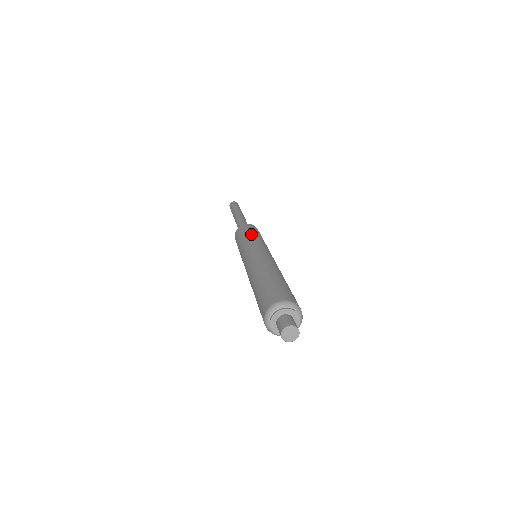
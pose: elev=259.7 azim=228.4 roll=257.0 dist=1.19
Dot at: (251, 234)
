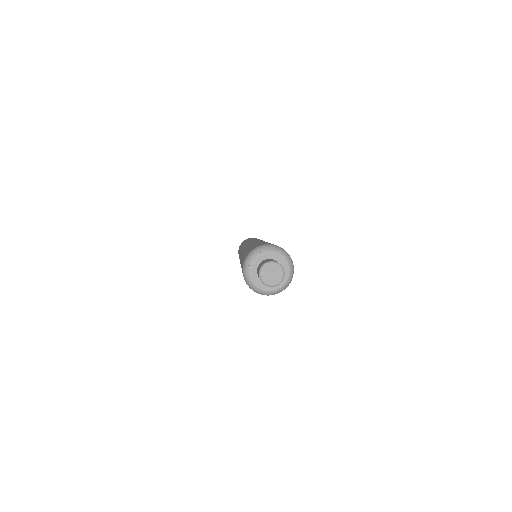
Dot at: occluded
